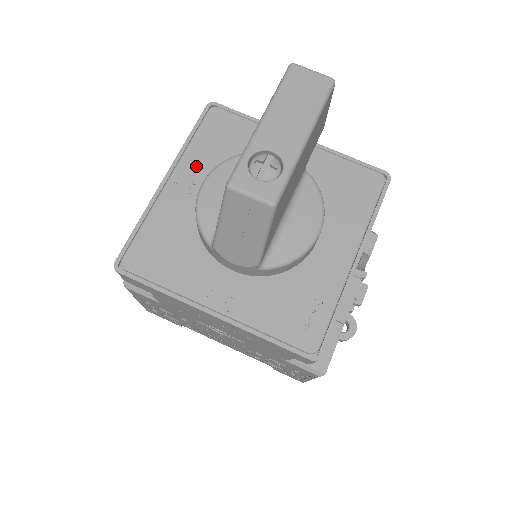
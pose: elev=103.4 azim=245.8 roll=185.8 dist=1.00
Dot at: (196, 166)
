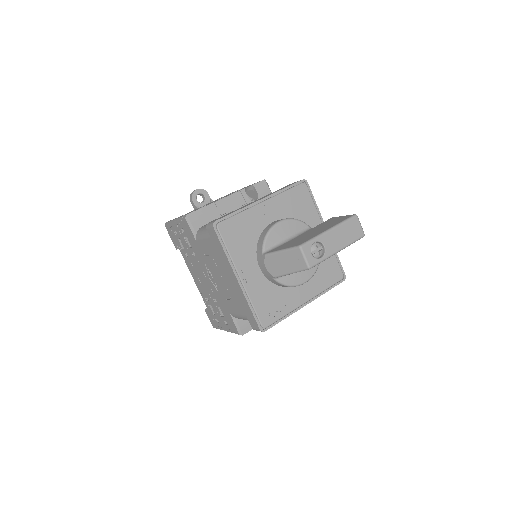
Dot at: (278, 206)
